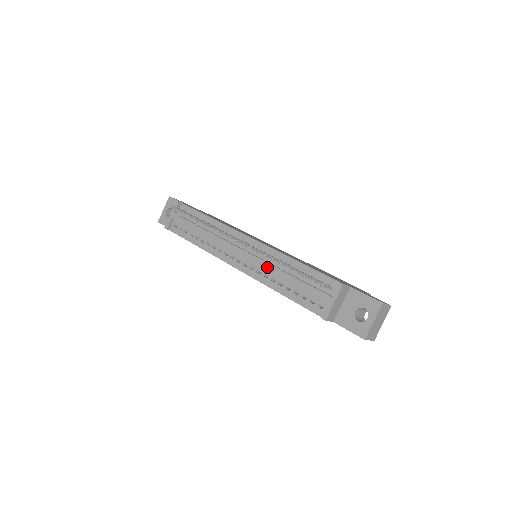
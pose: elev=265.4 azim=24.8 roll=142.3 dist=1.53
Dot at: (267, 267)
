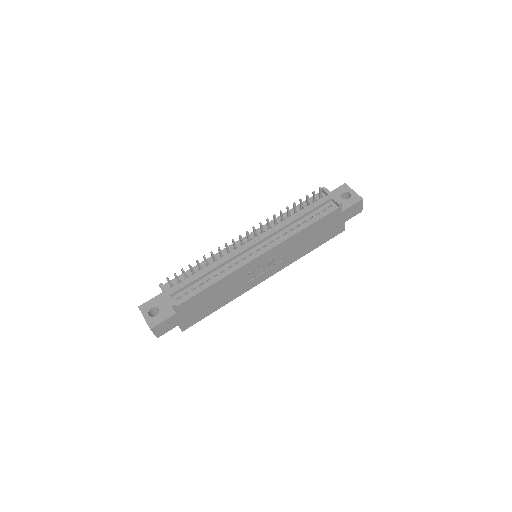
Dot at: (280, 227)
